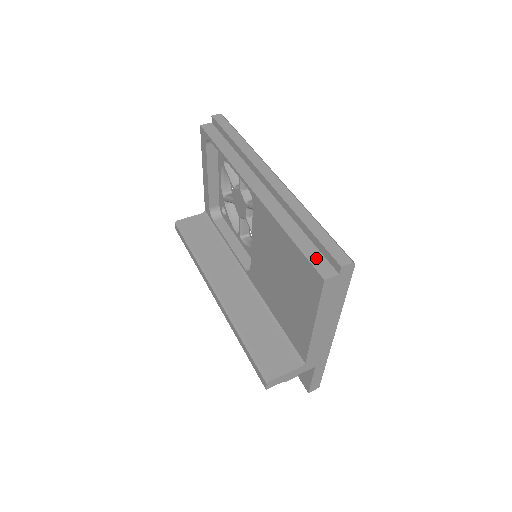
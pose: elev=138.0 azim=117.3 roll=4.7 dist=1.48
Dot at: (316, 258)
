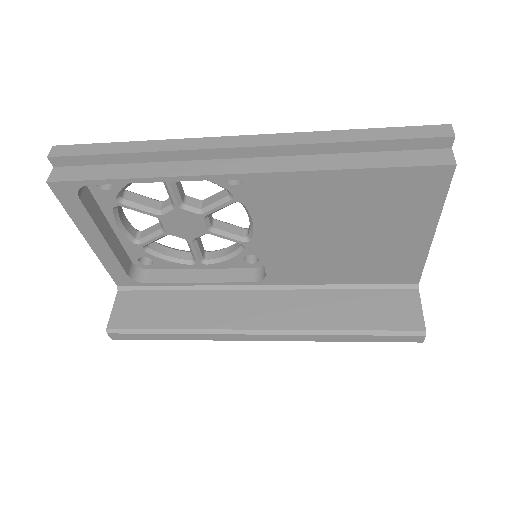
Dot at: (414, 158)
